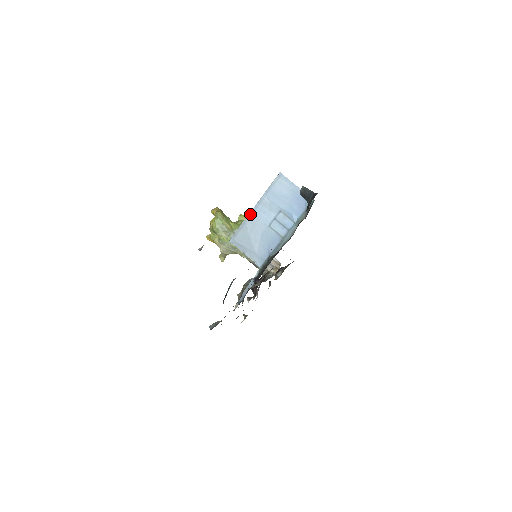
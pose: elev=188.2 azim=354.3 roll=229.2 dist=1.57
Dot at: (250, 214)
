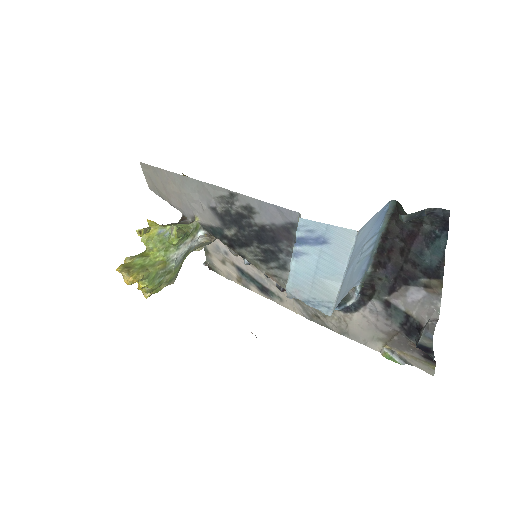
Dot at: (342, 284)
